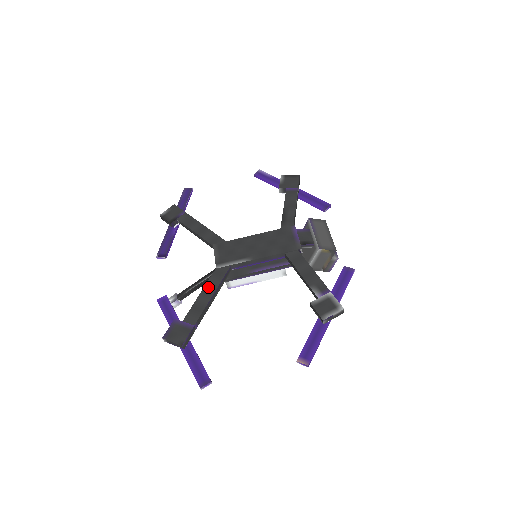
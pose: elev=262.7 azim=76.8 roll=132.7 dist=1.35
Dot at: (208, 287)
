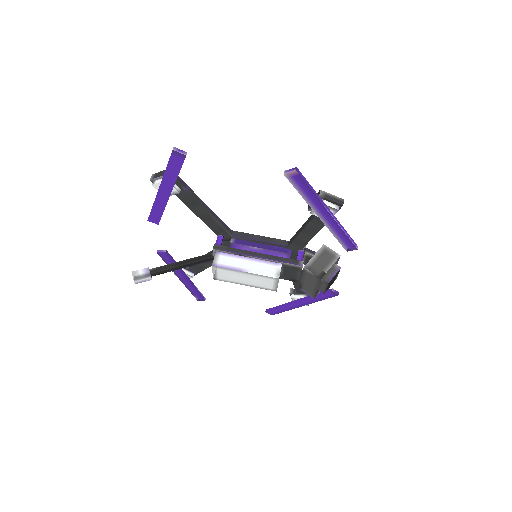
Dot at: occluded
